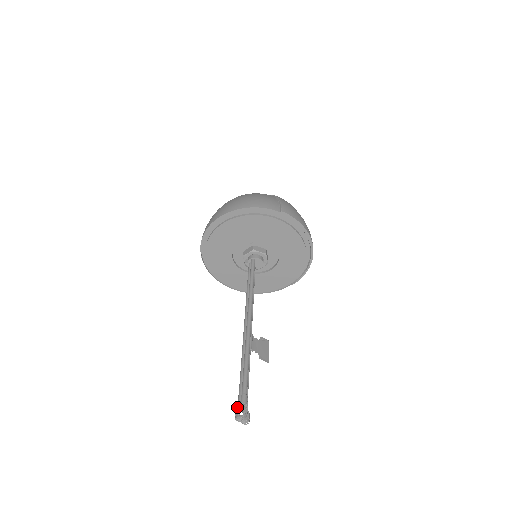
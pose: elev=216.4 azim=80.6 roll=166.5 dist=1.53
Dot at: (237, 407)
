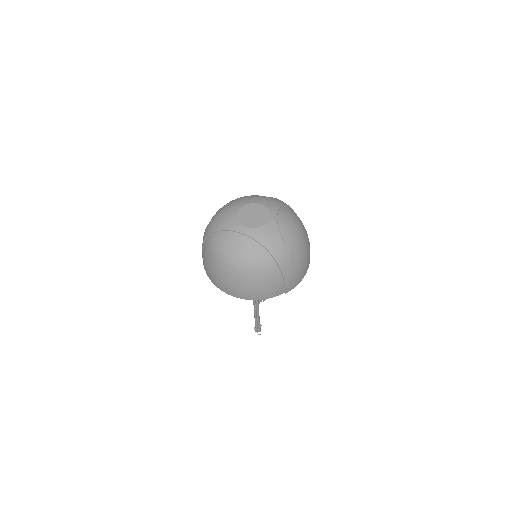
Dot at: (255, 327)
